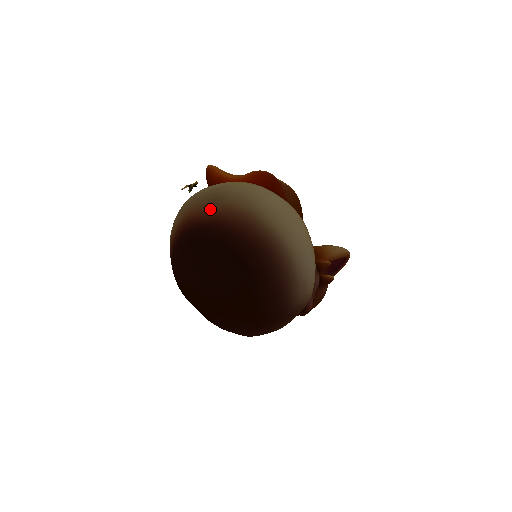
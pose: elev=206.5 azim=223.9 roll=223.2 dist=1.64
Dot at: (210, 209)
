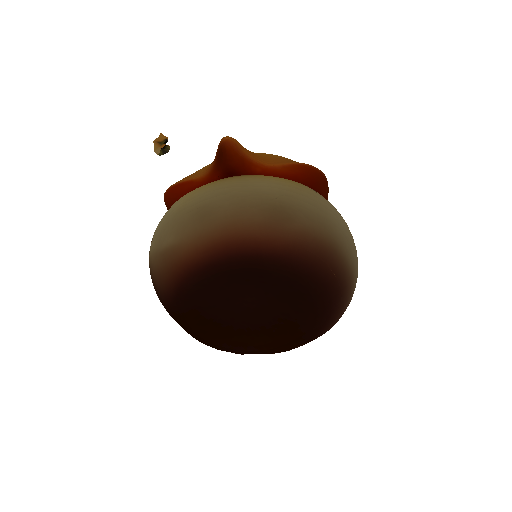
Dot at: (278, 233)
